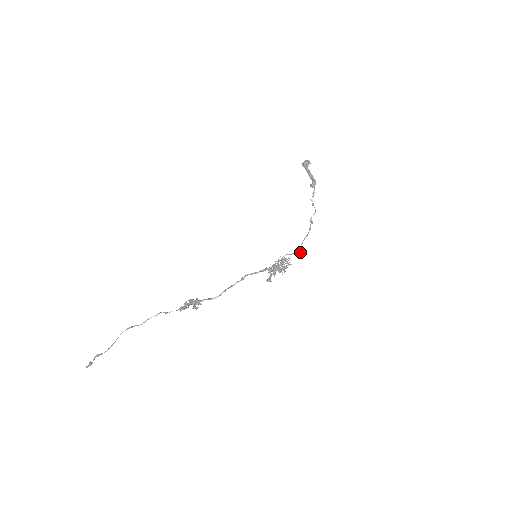
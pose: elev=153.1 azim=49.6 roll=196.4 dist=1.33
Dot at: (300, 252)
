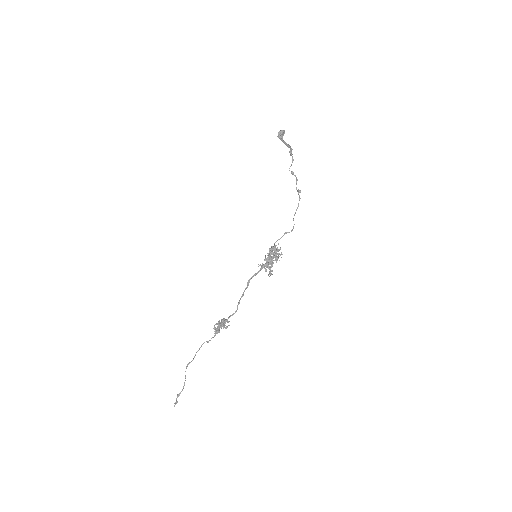
Dot at: (292, 230)
